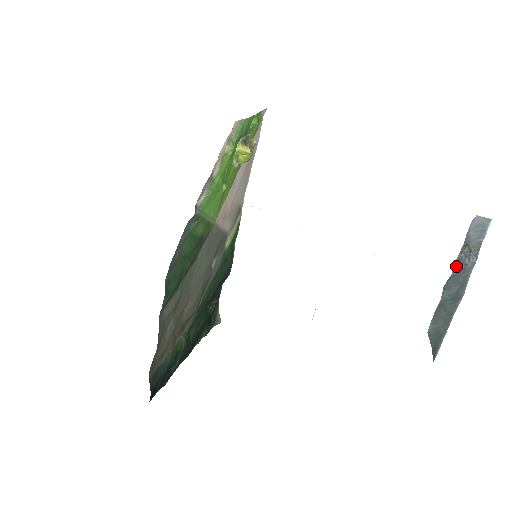
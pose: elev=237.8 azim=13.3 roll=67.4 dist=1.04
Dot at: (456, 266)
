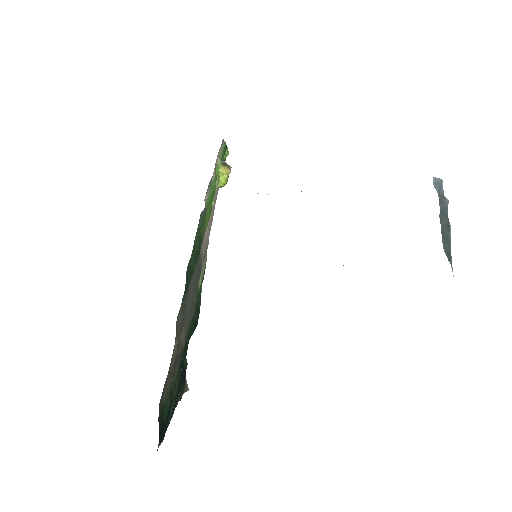
Dot at: (440, 203)
